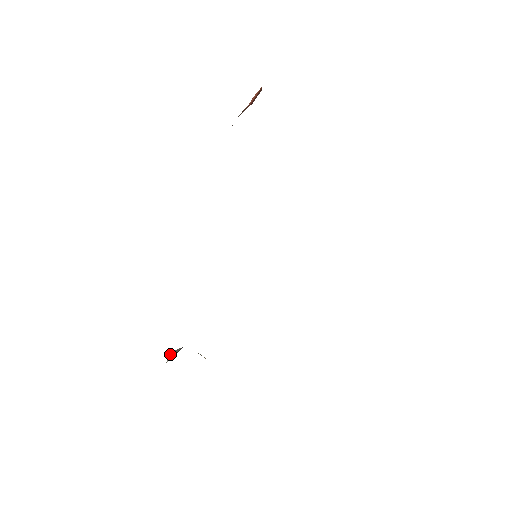
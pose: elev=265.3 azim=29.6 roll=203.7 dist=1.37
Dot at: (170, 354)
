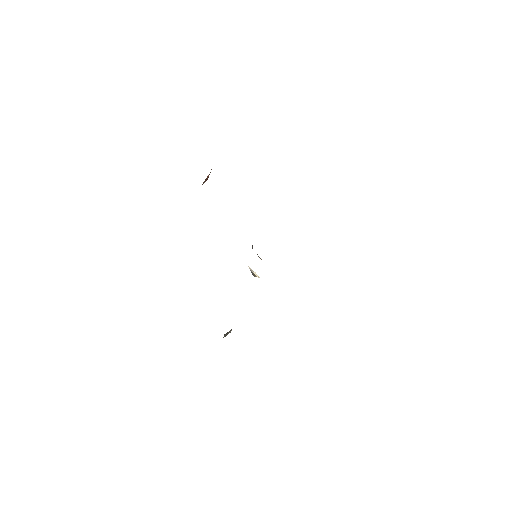
Dot at: (227, 332)
